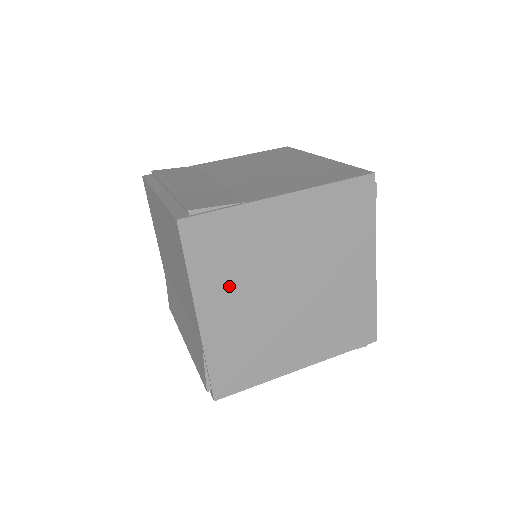
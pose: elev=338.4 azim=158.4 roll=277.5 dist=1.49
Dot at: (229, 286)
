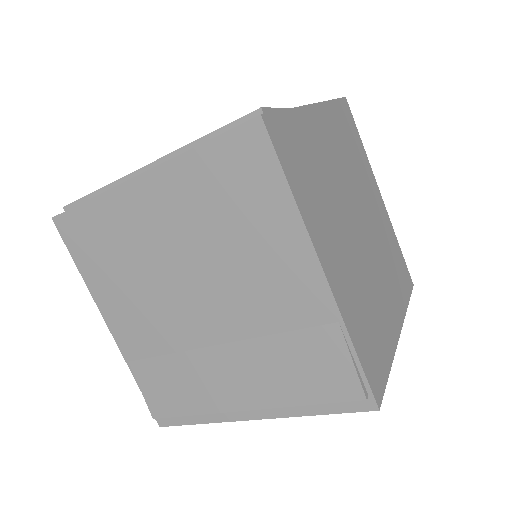
Dot at: (339, 144)
